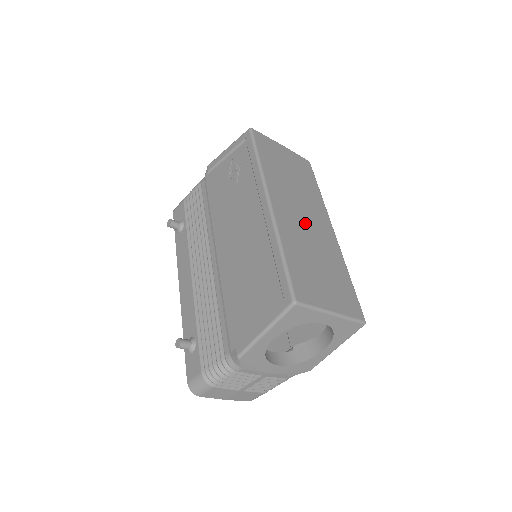
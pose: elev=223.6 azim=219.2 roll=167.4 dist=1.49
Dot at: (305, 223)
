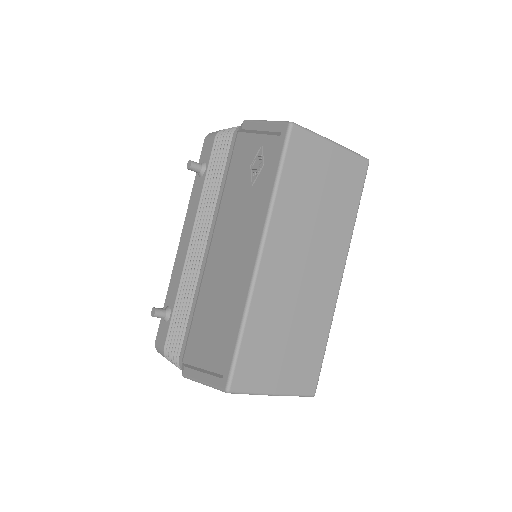
Dot at: (300, 278)
